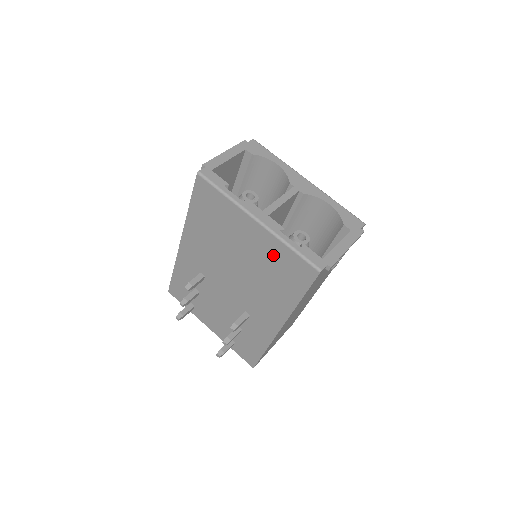
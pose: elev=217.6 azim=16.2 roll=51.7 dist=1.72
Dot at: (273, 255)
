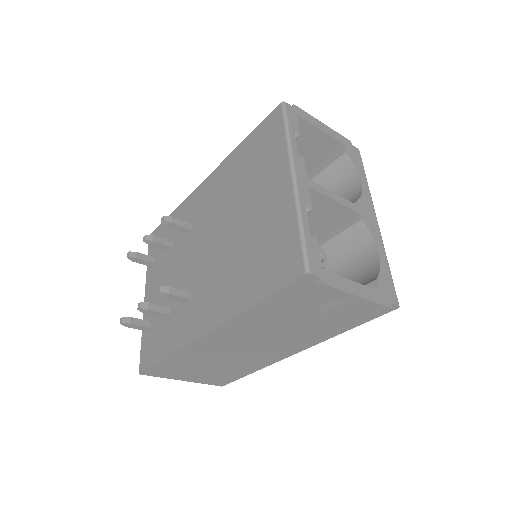
Dot at: (274, 228)
